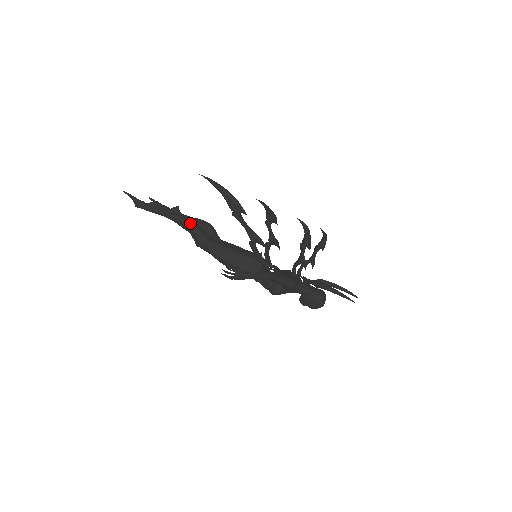
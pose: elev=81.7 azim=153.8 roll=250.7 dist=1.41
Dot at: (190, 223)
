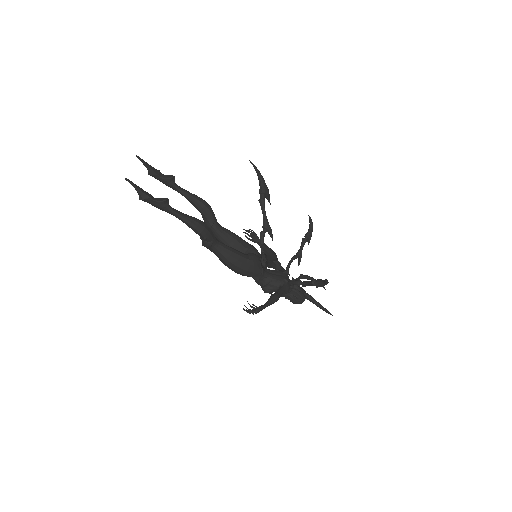
Dot at: (205, 232)
